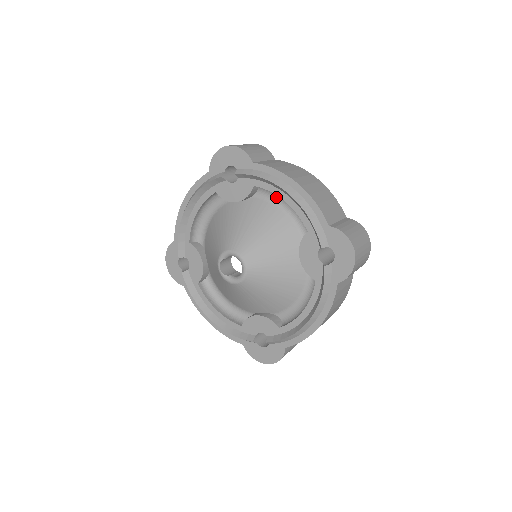
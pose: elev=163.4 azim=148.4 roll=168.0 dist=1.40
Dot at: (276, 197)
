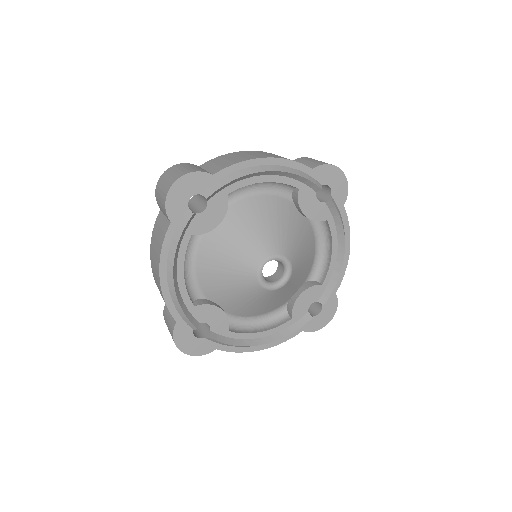
Dot at: (321, 237)
